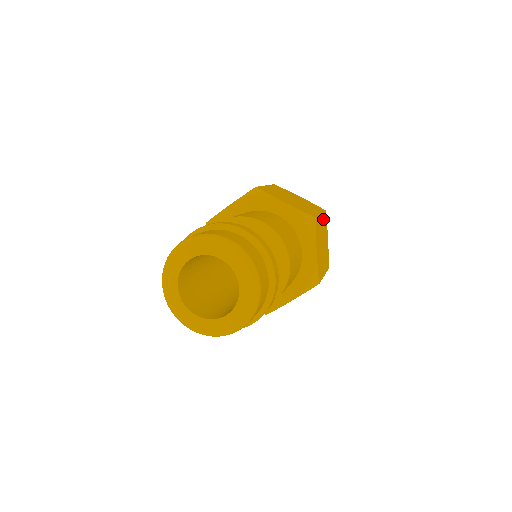
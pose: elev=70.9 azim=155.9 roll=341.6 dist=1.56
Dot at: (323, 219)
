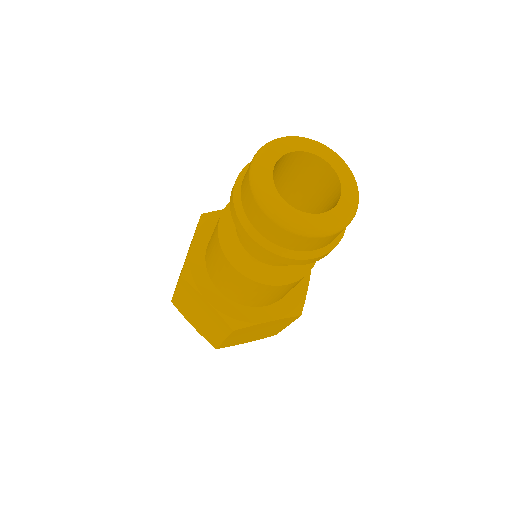
Dot at: occluded
